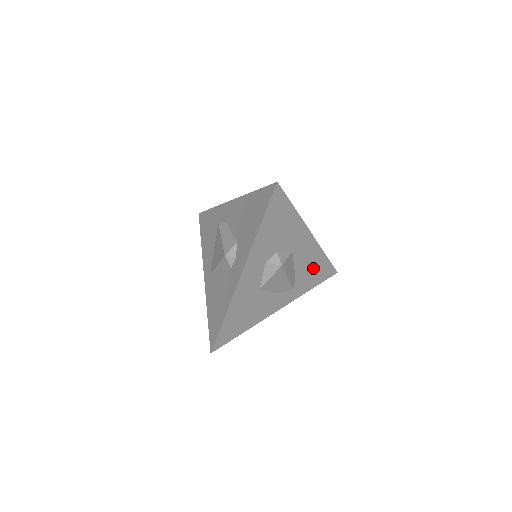
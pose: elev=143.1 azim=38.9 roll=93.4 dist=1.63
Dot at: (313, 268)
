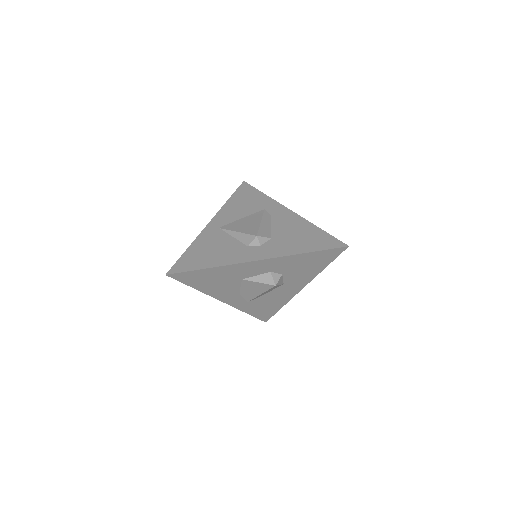
Dot at: (268, 305)
